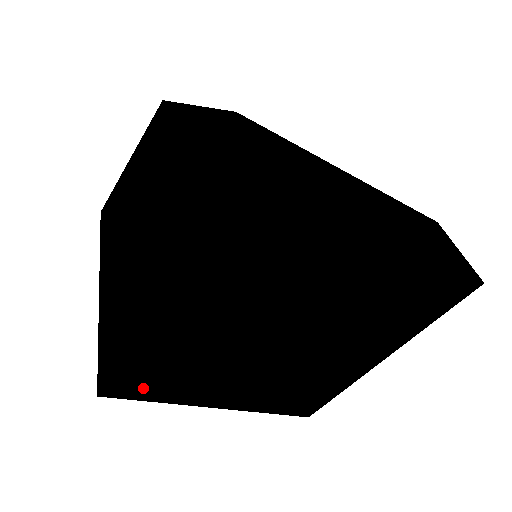
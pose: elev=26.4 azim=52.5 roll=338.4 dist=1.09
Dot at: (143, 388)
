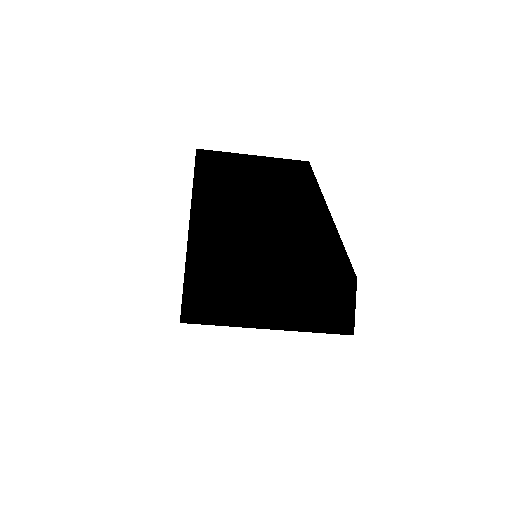
Dot at: occluded
